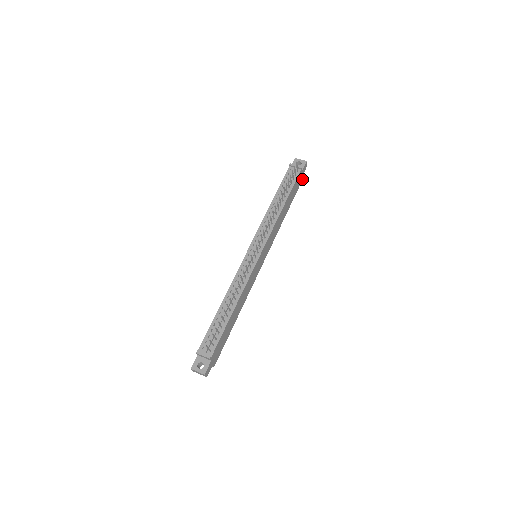
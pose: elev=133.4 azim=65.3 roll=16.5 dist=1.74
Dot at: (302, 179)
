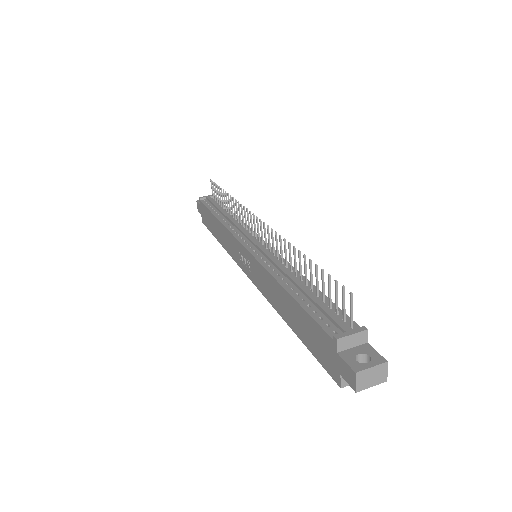
Dot at: occluded
